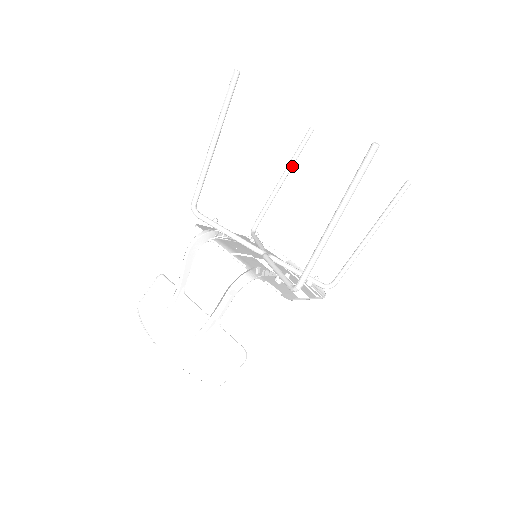
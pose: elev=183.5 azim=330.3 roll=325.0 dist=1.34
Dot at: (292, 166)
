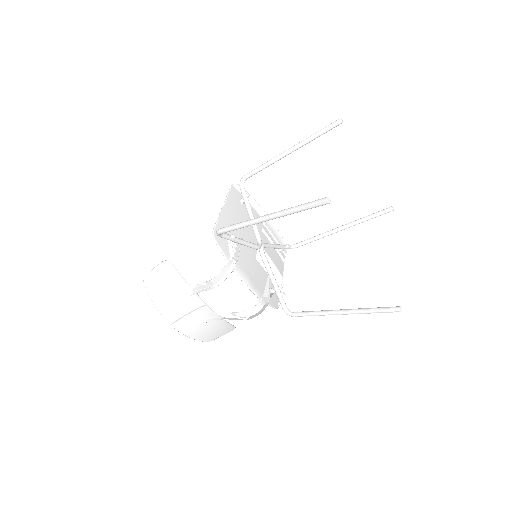
Dot at: occluded
